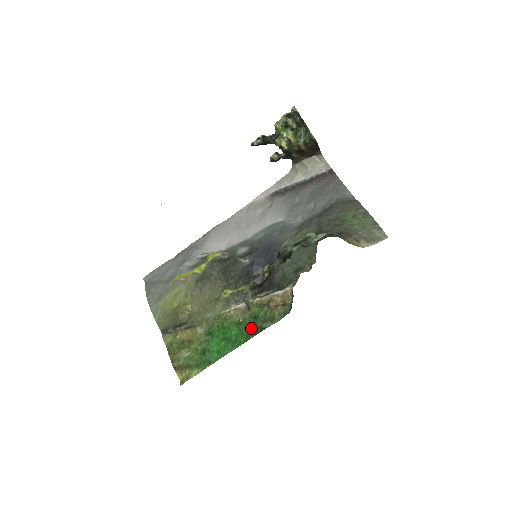
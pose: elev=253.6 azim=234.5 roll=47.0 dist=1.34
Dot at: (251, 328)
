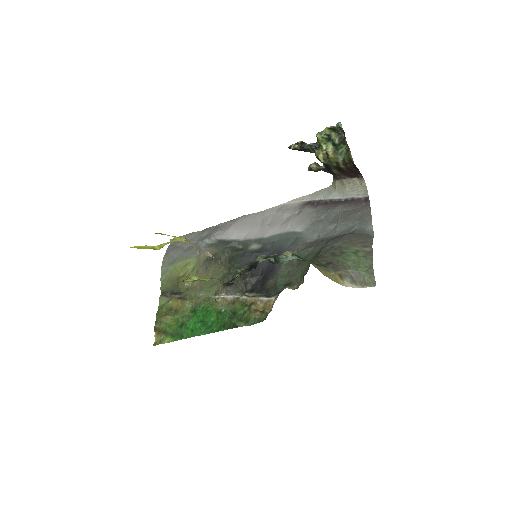
Dot at: (227, 321)
